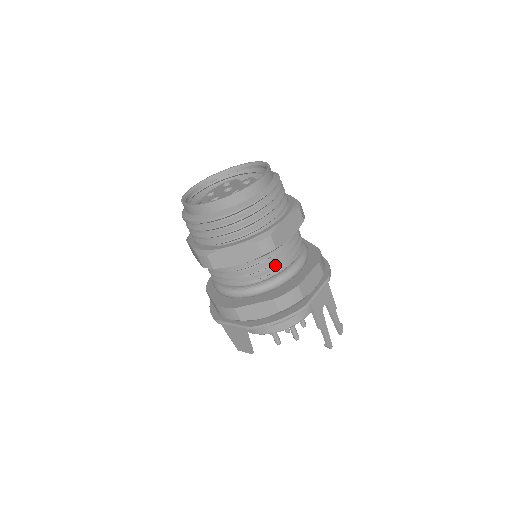
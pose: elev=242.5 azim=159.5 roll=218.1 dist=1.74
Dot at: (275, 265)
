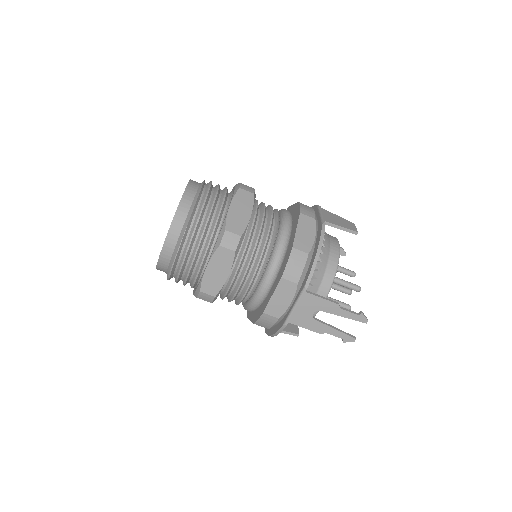
Dot at: (240, 294)
